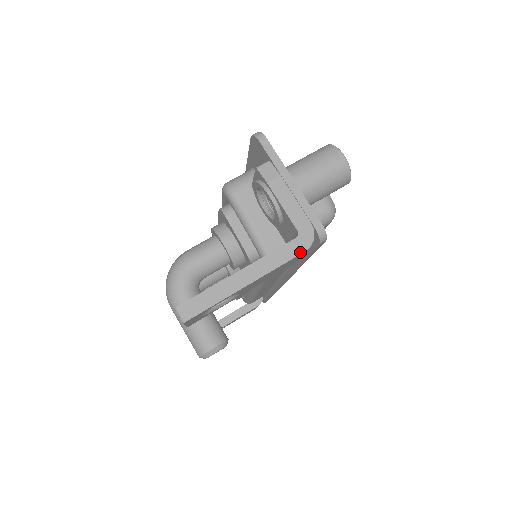
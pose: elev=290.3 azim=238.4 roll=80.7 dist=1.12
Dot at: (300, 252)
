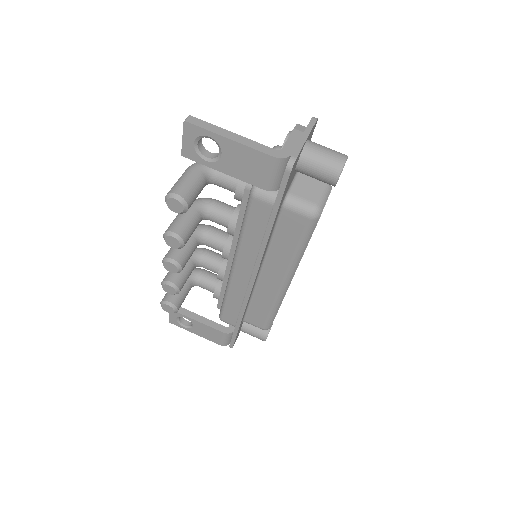
Dot at: (271, 155)
